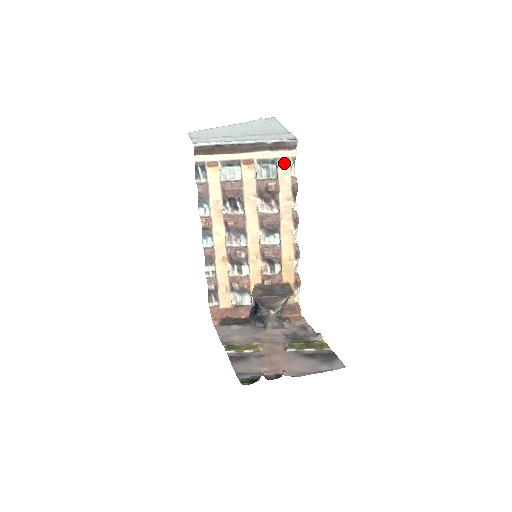
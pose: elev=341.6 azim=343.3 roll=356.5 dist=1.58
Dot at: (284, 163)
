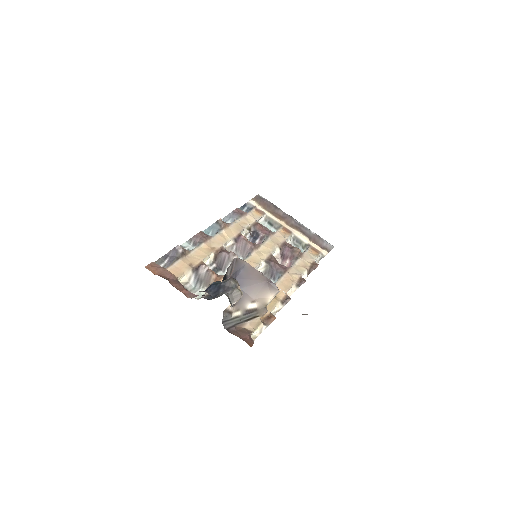
Dot at: (314, 251)
